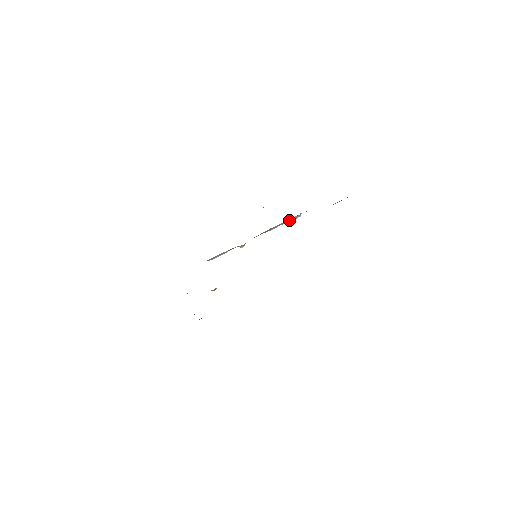
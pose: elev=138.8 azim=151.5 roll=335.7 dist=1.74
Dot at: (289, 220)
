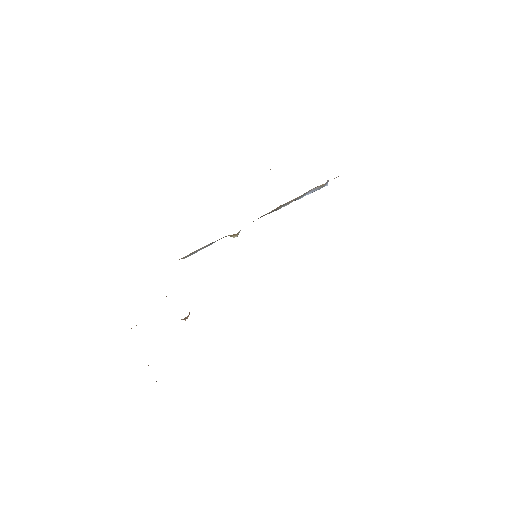
Dot at: (309, 192)
